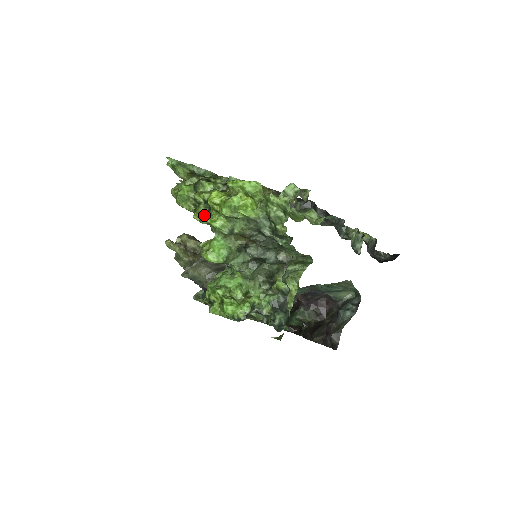
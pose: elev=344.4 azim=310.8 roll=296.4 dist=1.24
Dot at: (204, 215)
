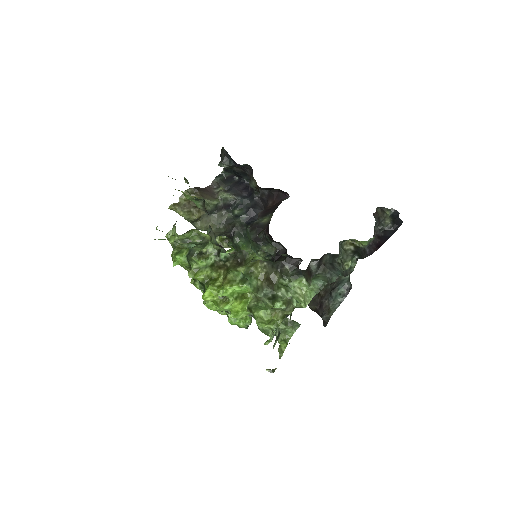
Dot at: occluded
